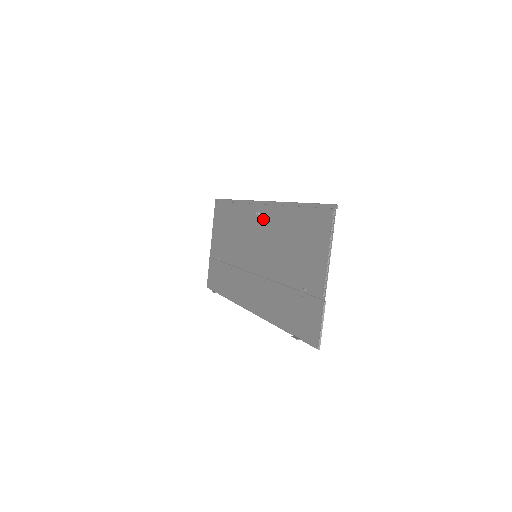
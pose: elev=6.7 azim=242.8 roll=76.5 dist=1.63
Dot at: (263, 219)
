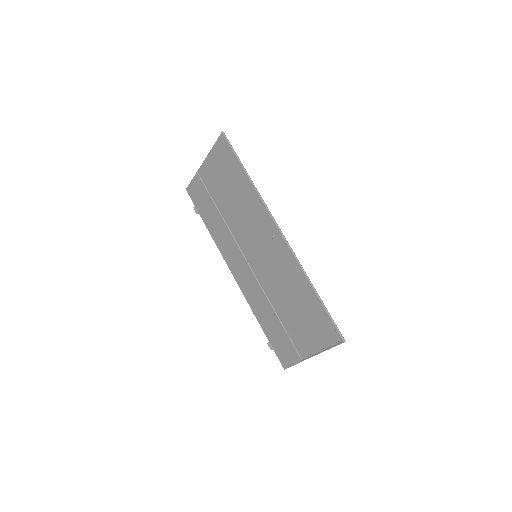
Dot at: (276, 247)
